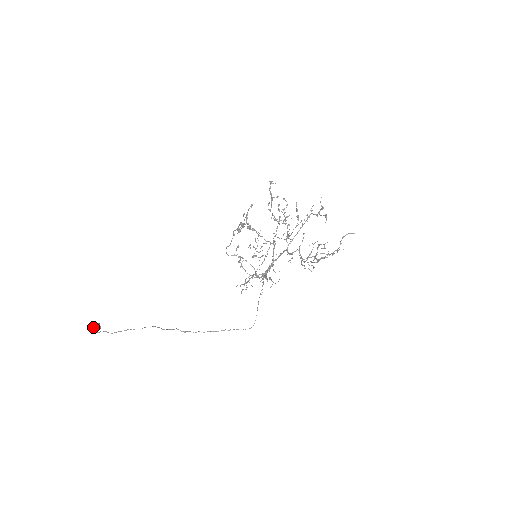
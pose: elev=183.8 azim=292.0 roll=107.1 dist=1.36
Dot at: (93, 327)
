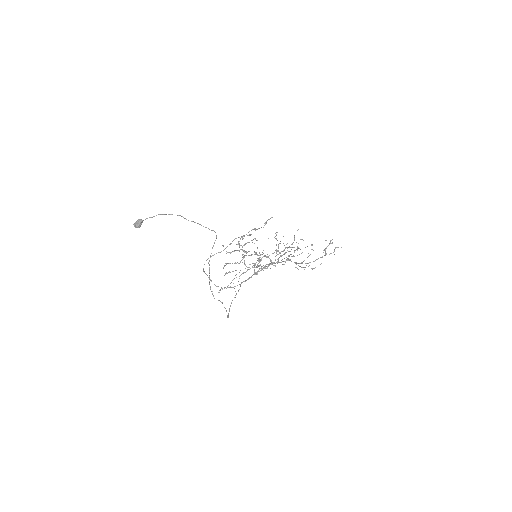
Dot at: (140, 219)
